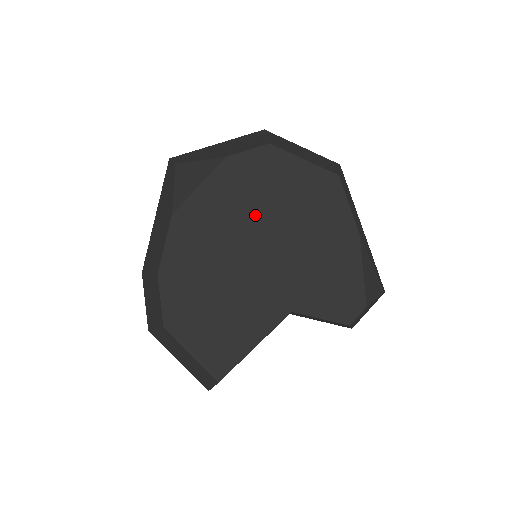
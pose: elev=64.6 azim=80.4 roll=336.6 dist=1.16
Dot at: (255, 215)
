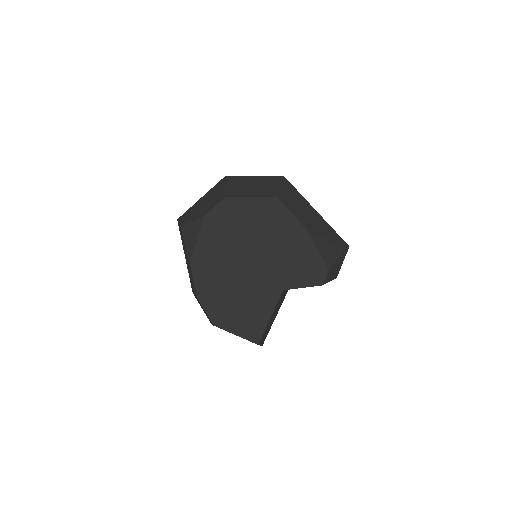
Dot at: (237, 243)
